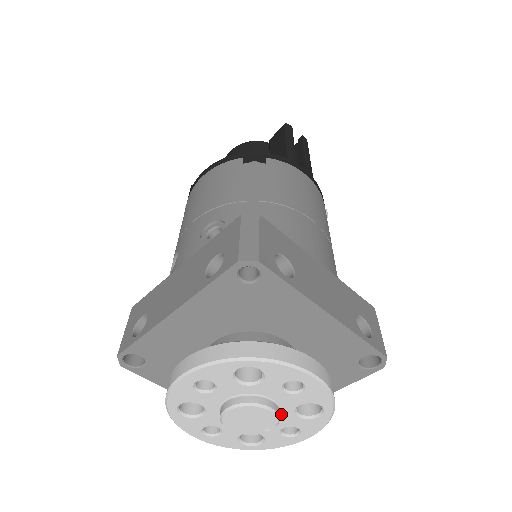
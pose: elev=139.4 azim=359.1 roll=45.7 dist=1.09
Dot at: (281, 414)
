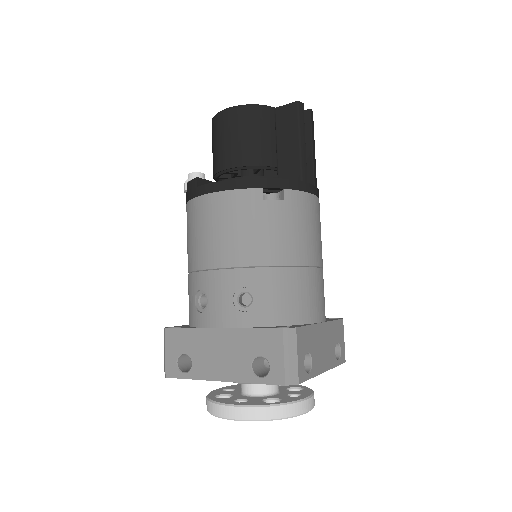
Dot at: occluded
